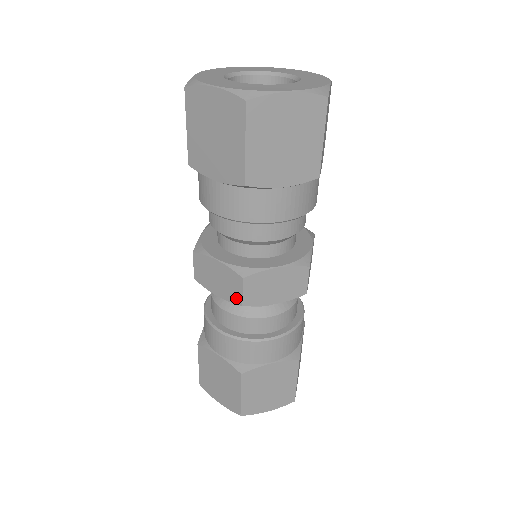
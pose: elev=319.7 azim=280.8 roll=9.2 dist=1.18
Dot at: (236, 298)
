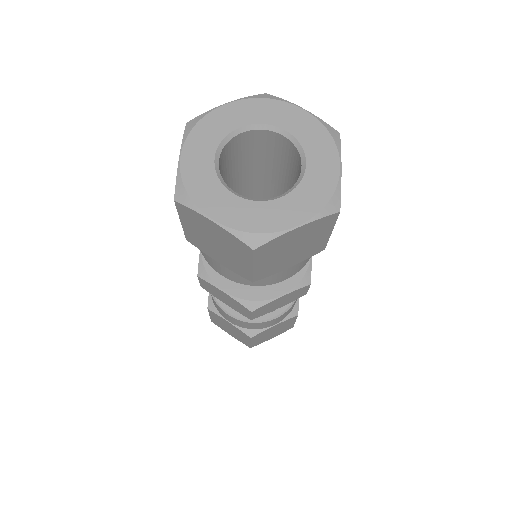
Dot at: (245, 315)
